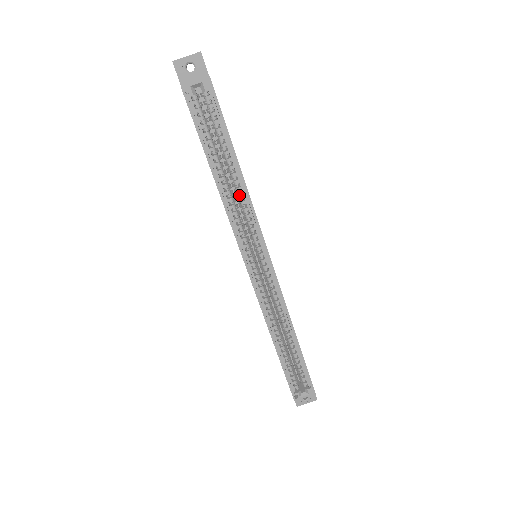
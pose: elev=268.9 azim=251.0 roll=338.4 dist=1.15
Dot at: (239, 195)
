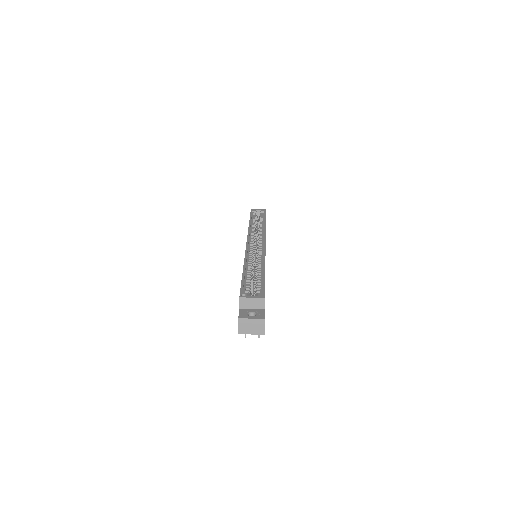
Dot at: (260, 229)
